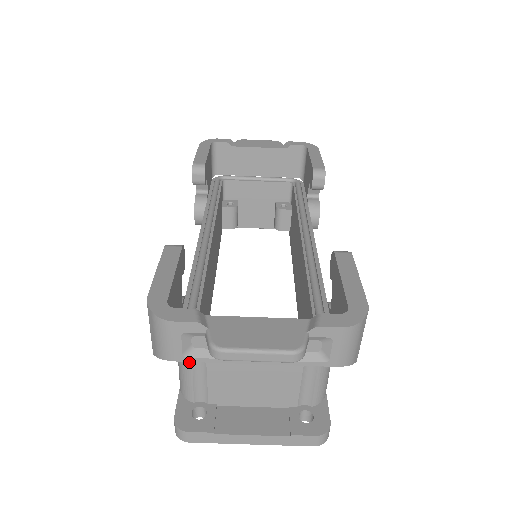
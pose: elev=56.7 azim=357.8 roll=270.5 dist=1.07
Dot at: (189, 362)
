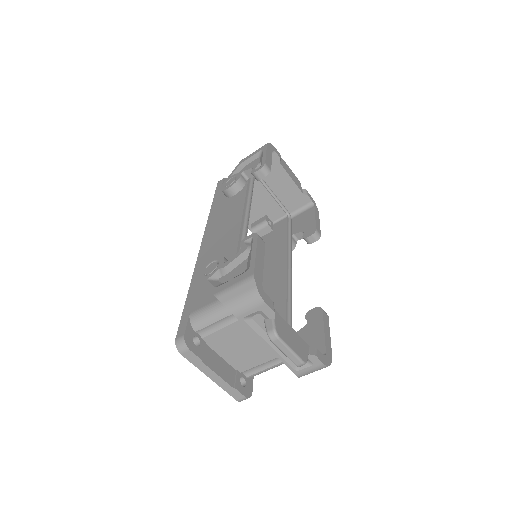
Dot at: (226, 315)
